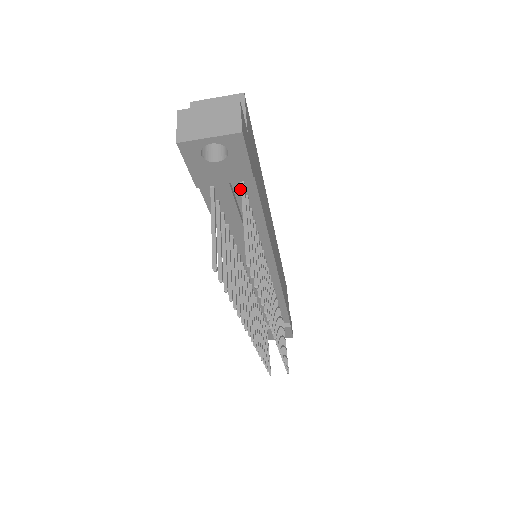
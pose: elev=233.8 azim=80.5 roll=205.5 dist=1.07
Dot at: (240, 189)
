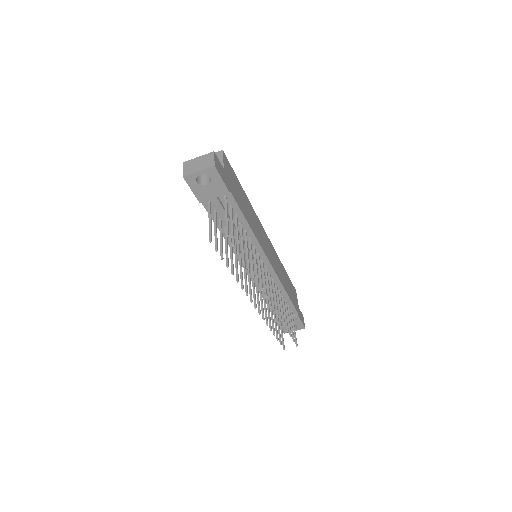
Dot at: occluded
